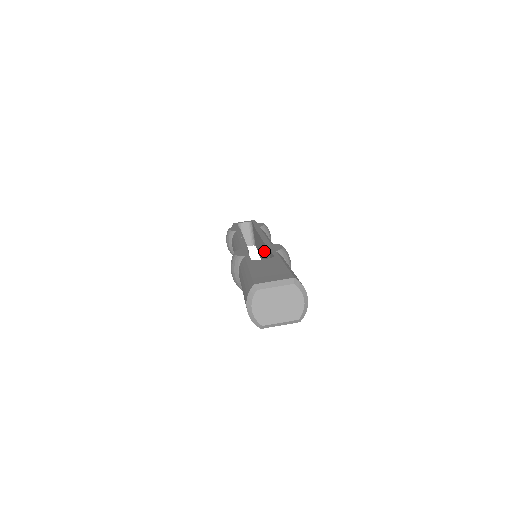
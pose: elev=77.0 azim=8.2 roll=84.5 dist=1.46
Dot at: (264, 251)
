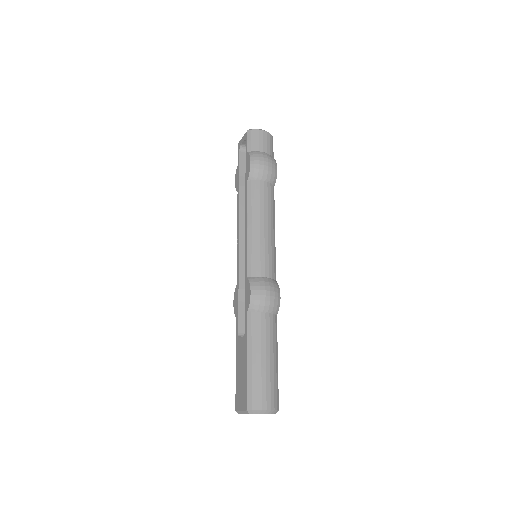
Dot at: occluded
